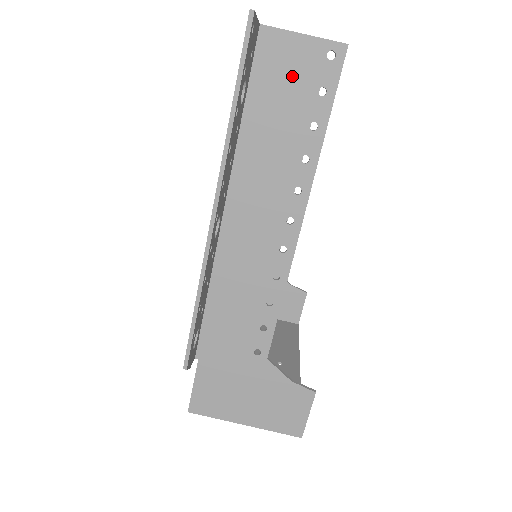
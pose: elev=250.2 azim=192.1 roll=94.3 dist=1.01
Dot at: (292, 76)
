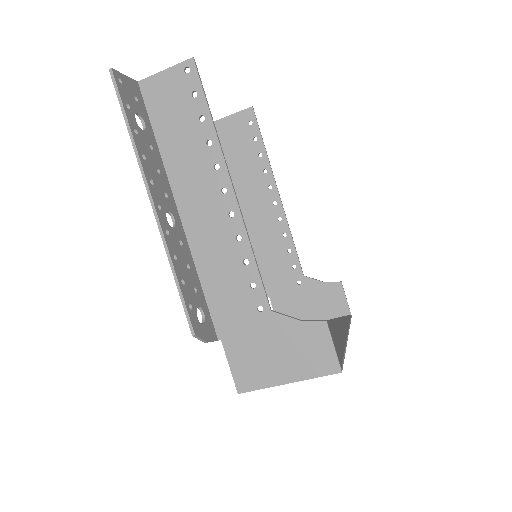
Dot at: (172, 98)
